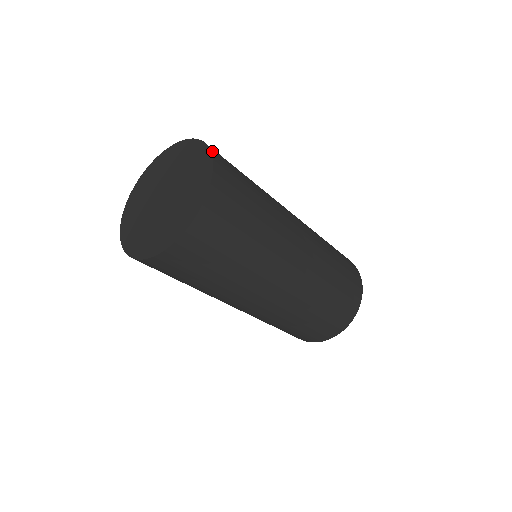
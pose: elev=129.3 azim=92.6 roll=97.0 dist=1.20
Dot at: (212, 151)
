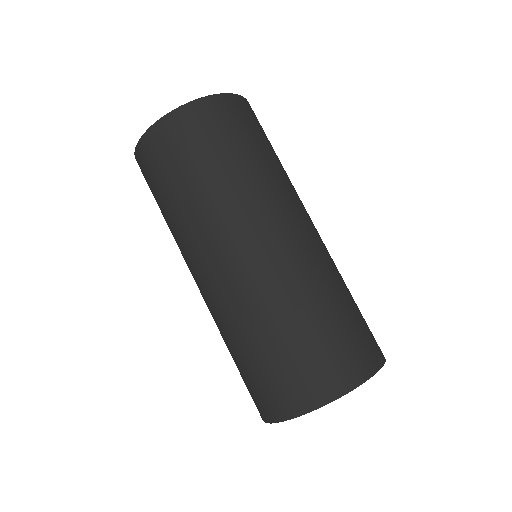
Dot at: occluded
